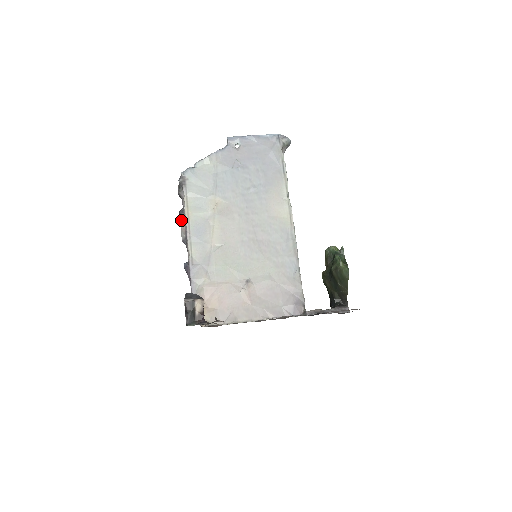
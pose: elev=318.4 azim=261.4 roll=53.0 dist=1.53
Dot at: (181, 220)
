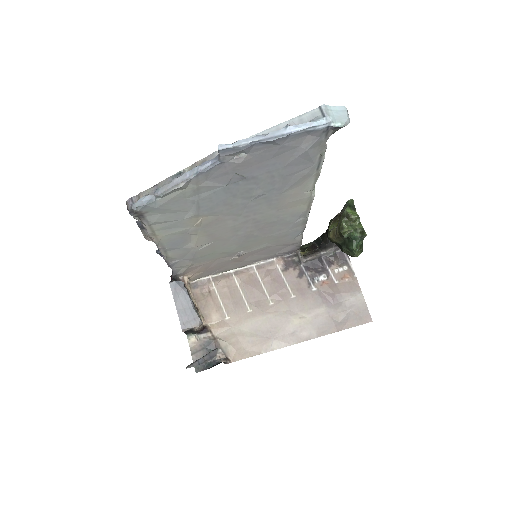
Dot at: (144, 235)
